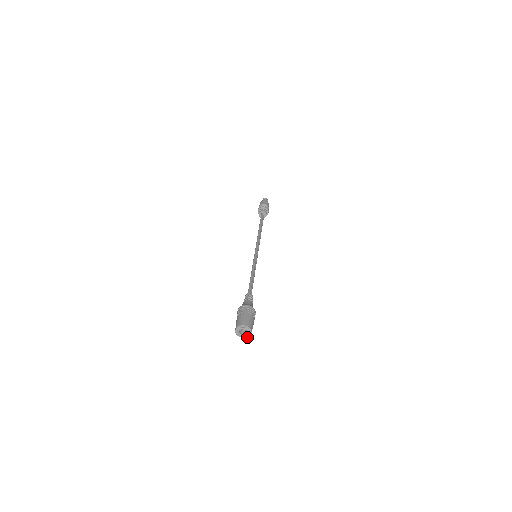
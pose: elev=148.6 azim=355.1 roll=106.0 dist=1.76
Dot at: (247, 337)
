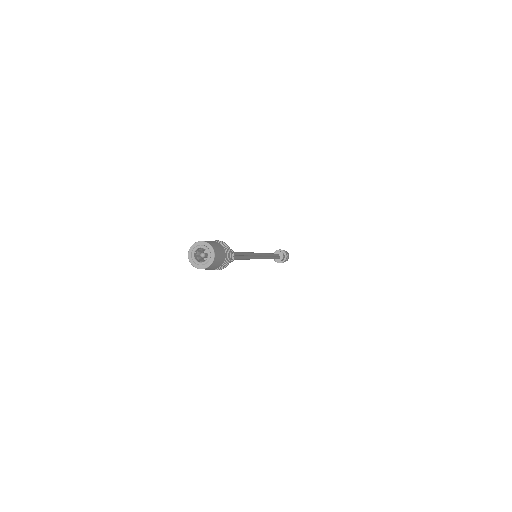
Dot at: (209, 265)
